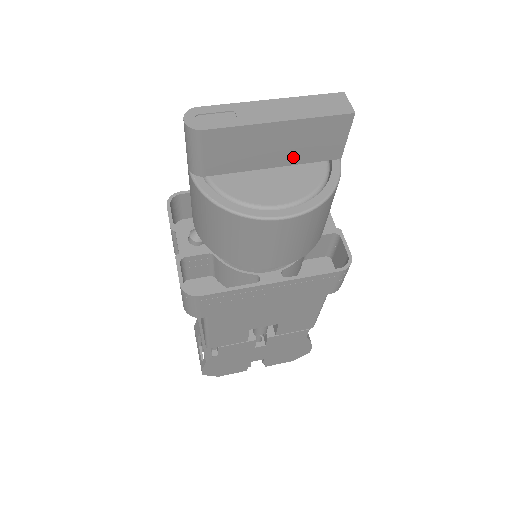
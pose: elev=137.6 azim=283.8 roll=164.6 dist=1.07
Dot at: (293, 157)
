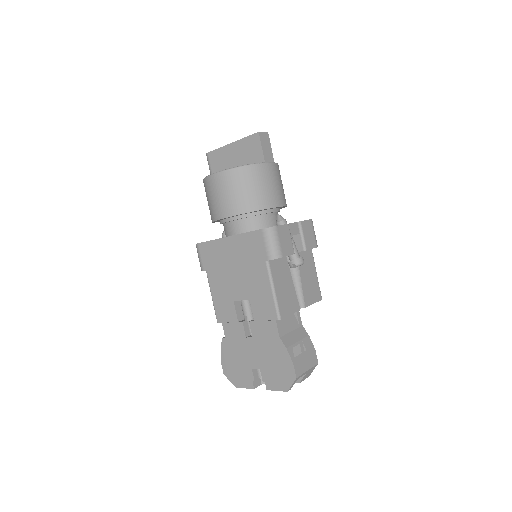
Dot at: (243, 164)
